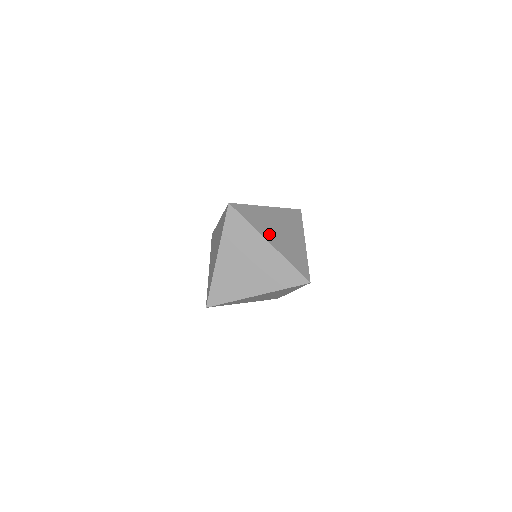
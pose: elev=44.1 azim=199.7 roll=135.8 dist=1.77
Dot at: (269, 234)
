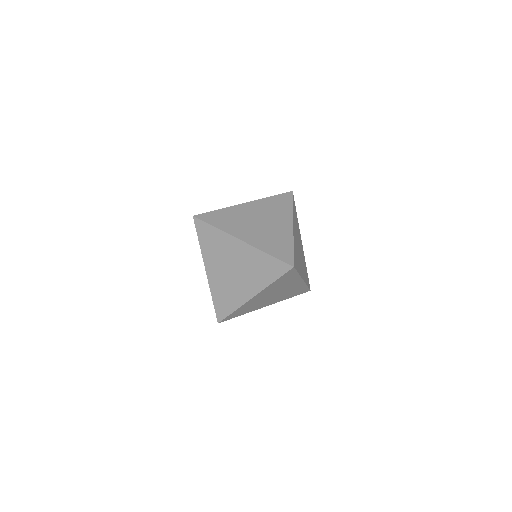
Dot at: (295, 229)
